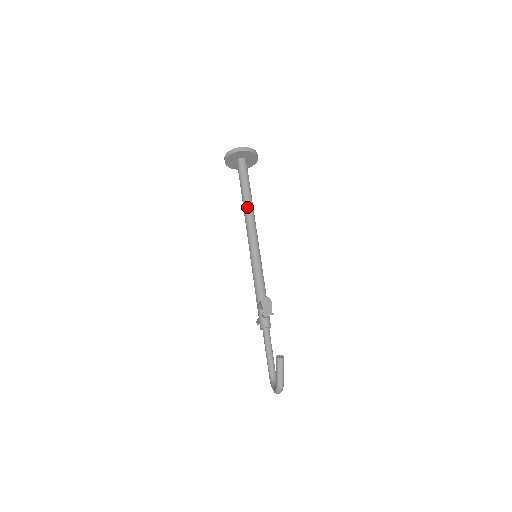
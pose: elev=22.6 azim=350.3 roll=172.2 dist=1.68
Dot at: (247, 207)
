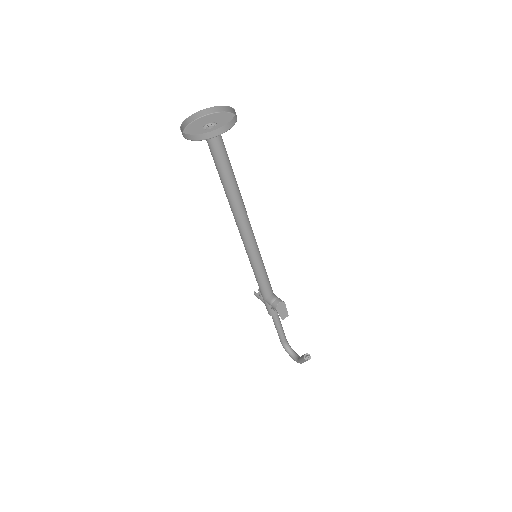
Dot at: (237, 205)
